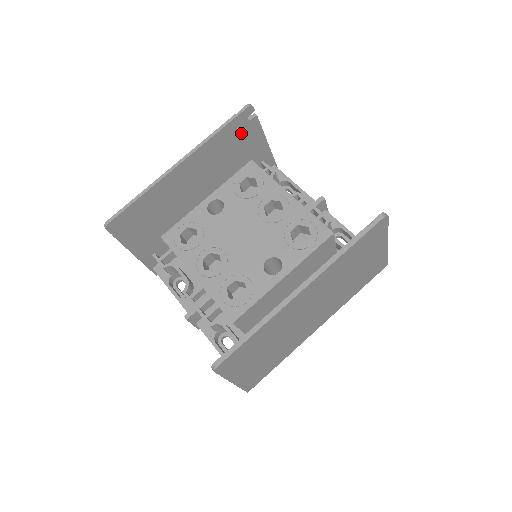
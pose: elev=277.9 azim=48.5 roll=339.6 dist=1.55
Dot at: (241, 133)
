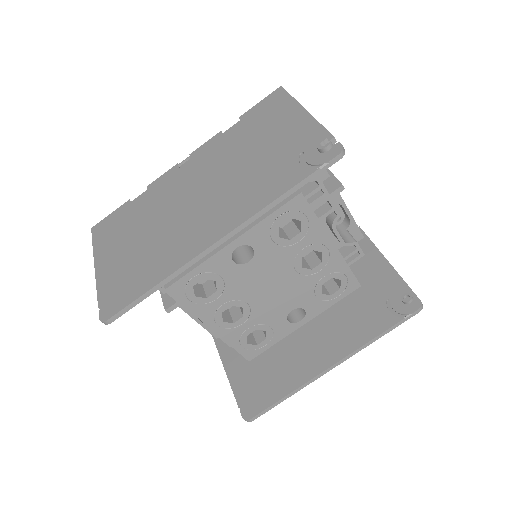
Dot at: (302, 159)
